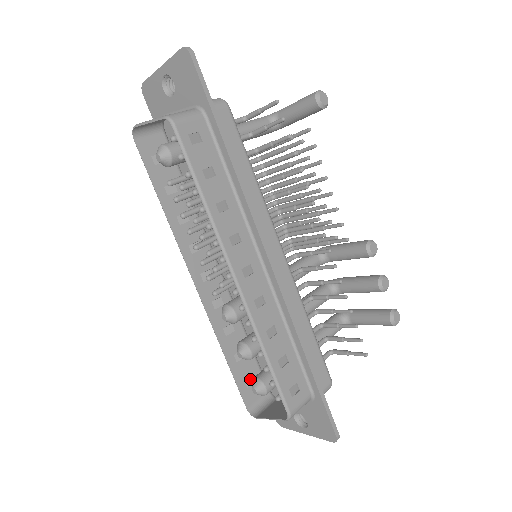
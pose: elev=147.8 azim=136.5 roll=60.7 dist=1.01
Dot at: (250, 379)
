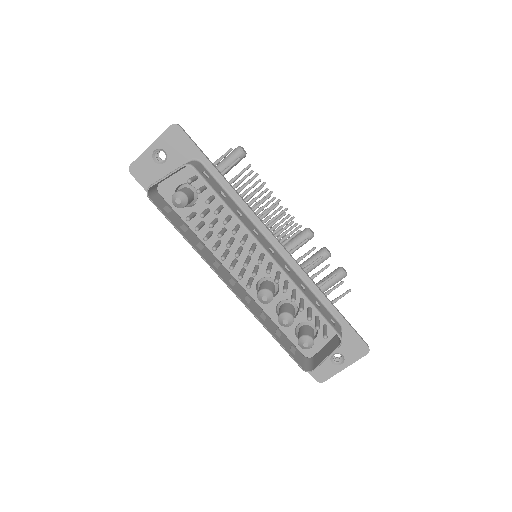
Dot at: (292, 348)
